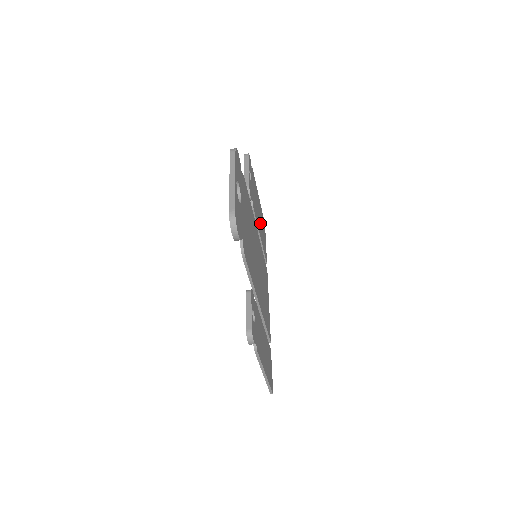
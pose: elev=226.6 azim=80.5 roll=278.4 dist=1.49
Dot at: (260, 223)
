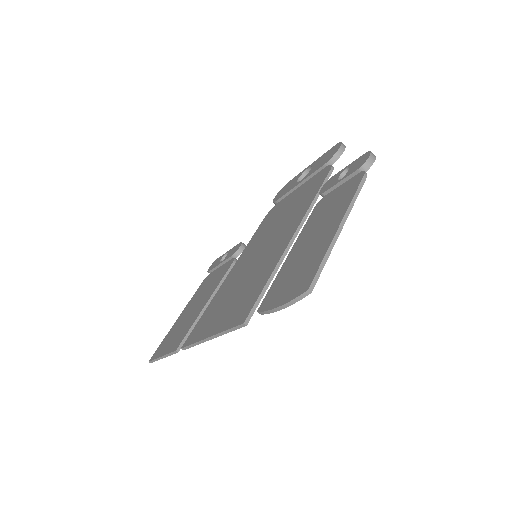
Dot at: occluded
